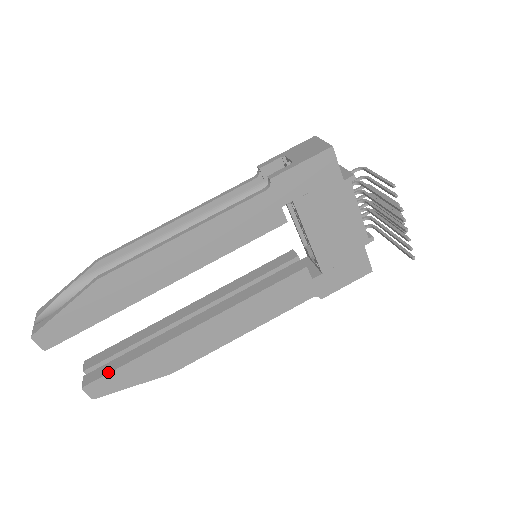
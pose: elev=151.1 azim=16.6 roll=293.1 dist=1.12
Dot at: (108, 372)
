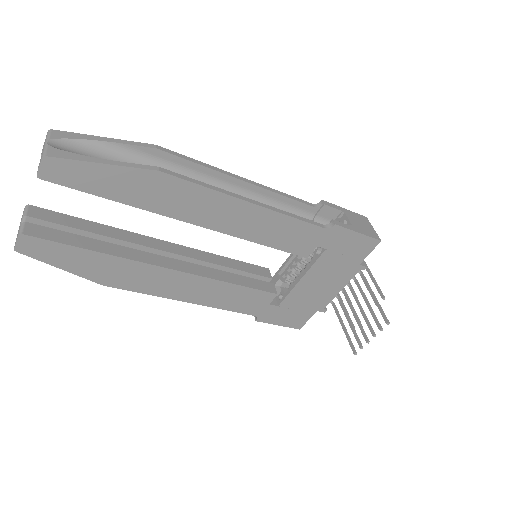
Dot at: (59, 241)
